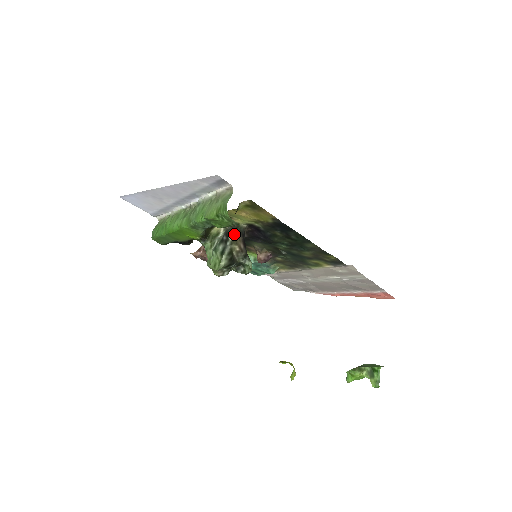
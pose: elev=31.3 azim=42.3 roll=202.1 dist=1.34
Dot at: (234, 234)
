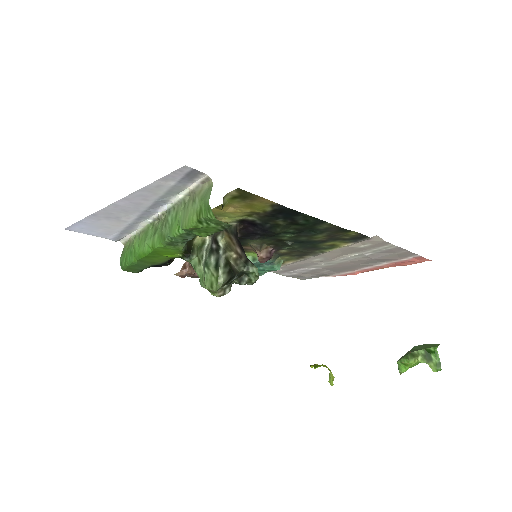
Dot at: (225, 238)
